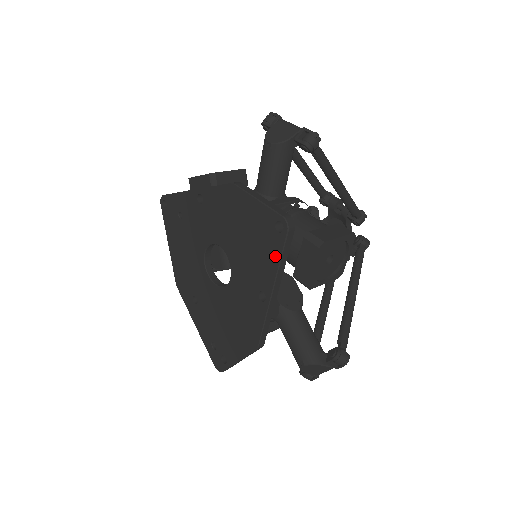
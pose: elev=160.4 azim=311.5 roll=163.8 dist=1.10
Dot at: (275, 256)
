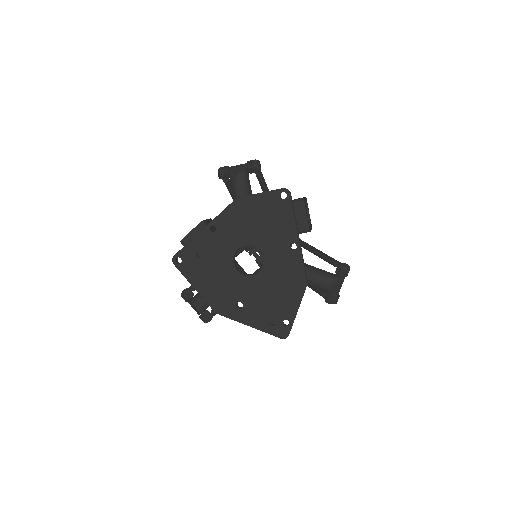
Dot at: (289, 214)
